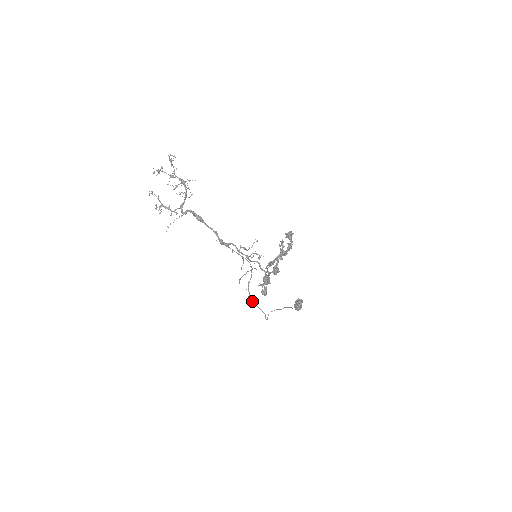
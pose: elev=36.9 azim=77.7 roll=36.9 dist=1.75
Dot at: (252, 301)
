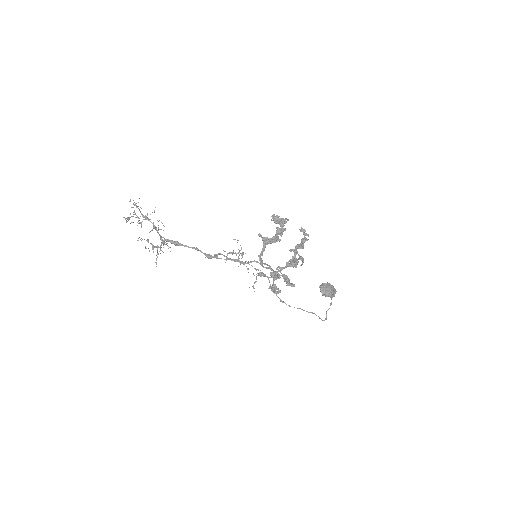
Dot at: (289, 305)
